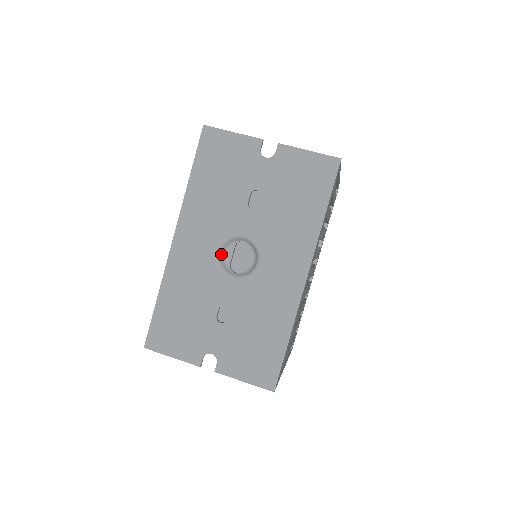
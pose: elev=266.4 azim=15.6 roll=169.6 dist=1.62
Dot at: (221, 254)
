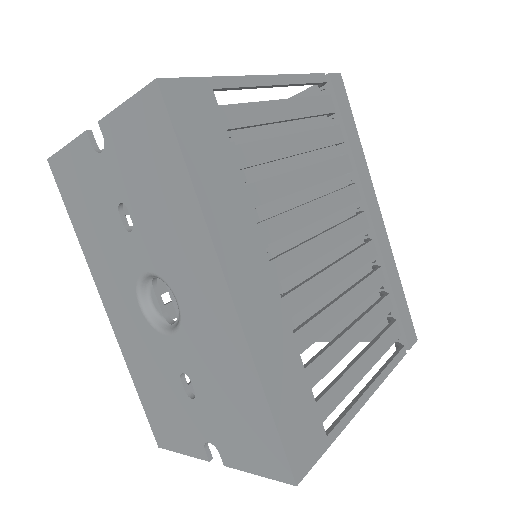
Dot at: (146, 307)
